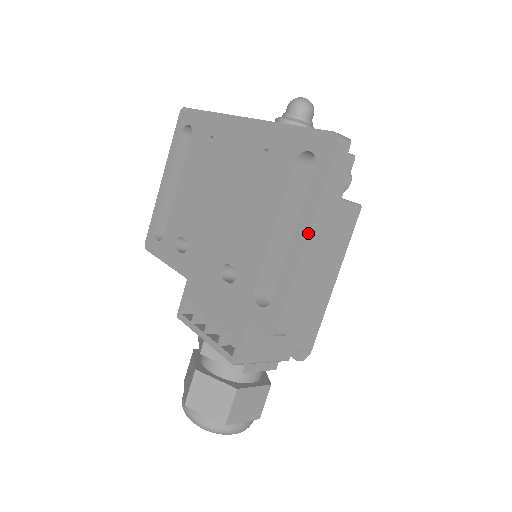
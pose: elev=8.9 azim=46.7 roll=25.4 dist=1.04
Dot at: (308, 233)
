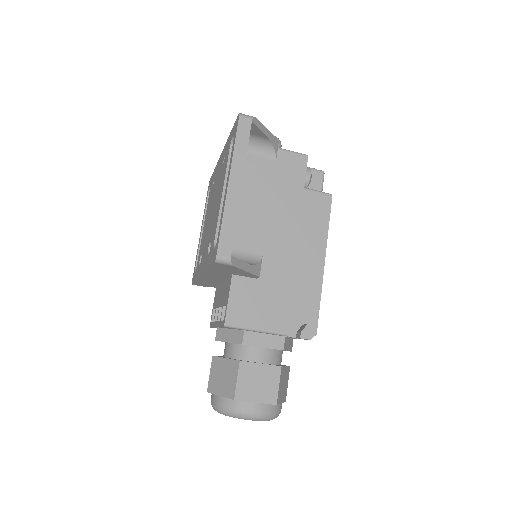
Dot at: (229, 178)
